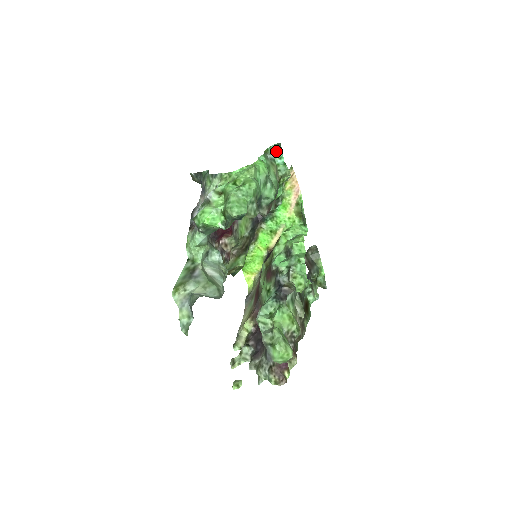
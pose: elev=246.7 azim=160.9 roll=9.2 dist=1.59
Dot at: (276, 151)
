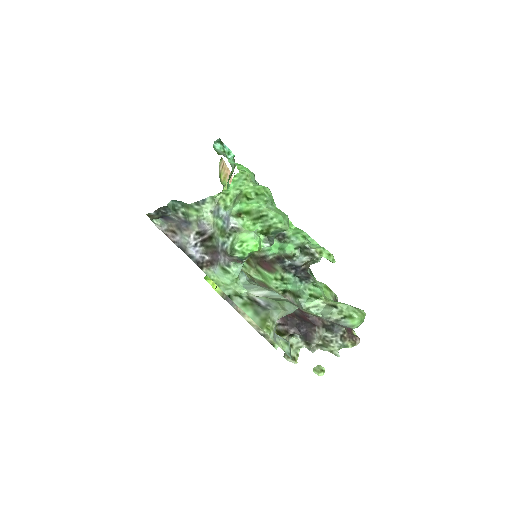
Dot at: (222, 148)
